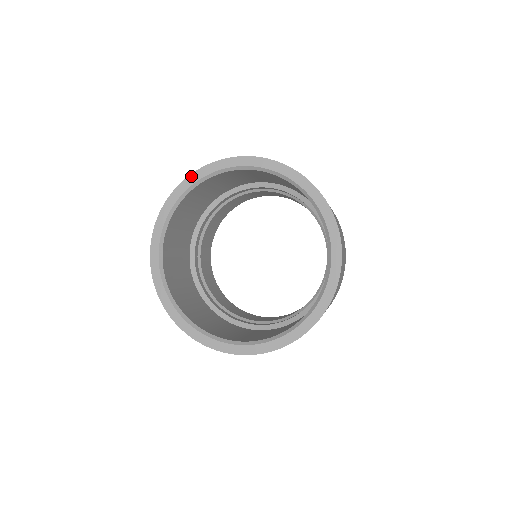
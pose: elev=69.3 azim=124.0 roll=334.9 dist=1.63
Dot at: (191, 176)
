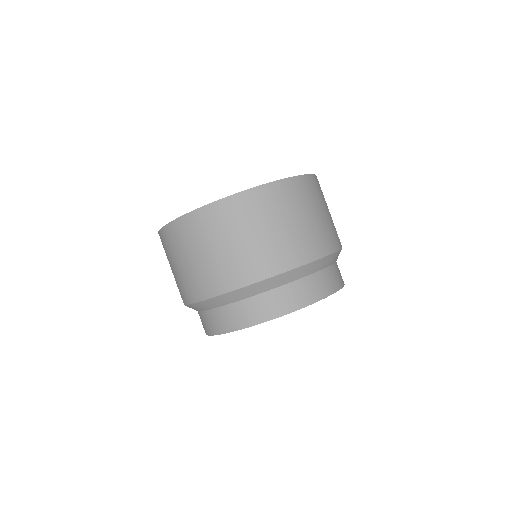
Dot at: occluded
